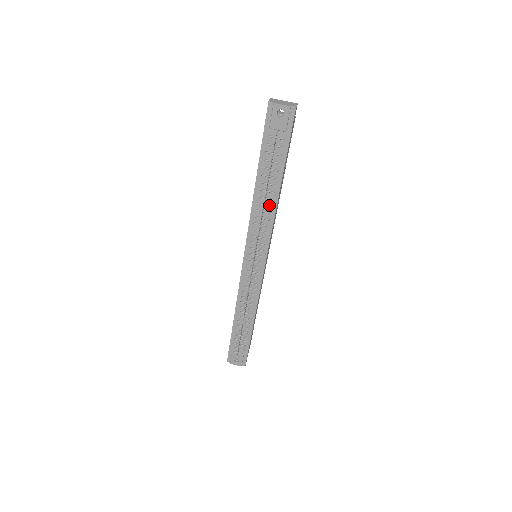
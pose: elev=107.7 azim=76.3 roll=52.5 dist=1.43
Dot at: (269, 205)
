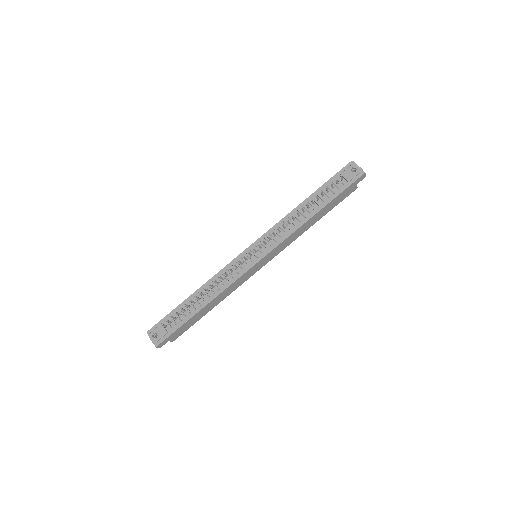
Dot at: (300, 220)
